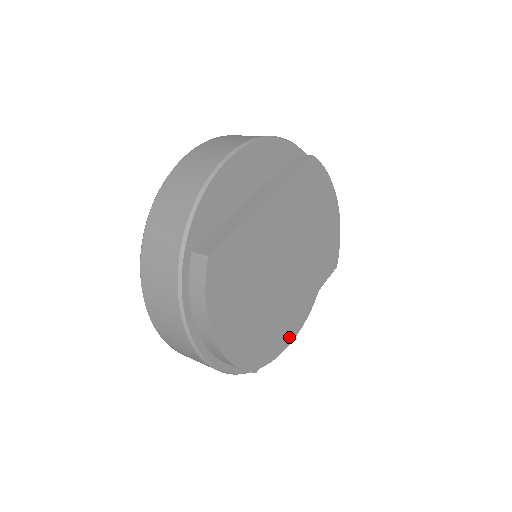
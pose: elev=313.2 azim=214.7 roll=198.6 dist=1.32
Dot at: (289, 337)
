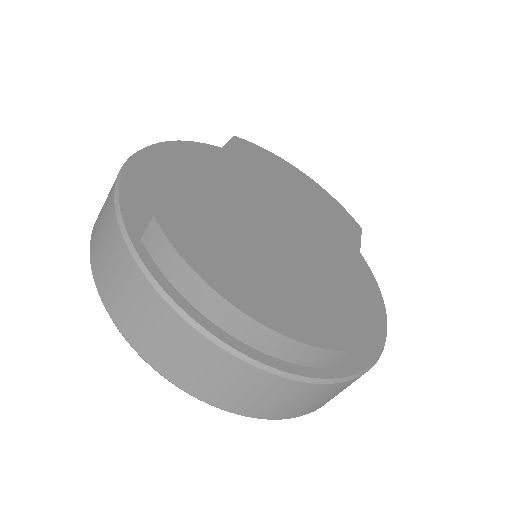
Dot at: (377, 324)
